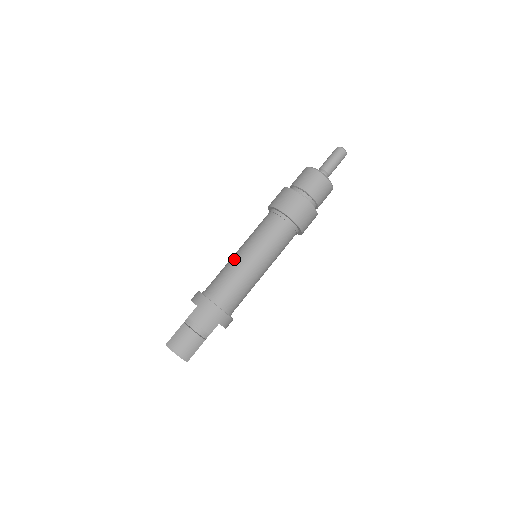
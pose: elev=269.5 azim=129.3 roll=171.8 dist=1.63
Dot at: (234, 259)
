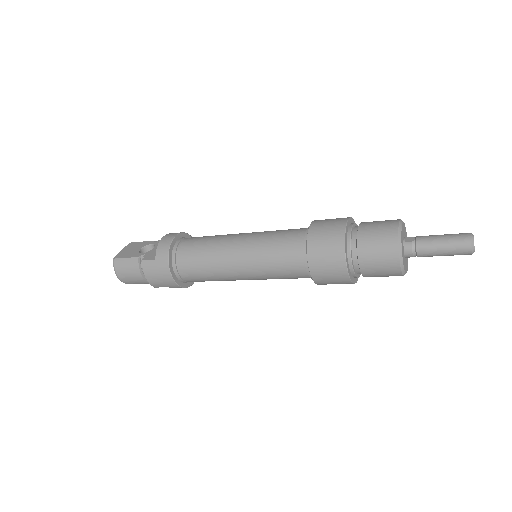
Dot at: (224, 248)
